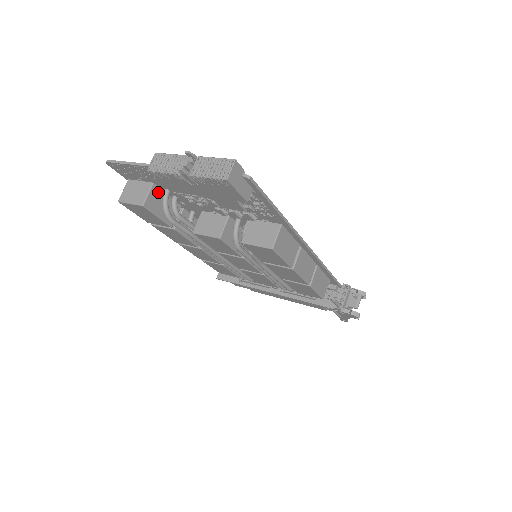
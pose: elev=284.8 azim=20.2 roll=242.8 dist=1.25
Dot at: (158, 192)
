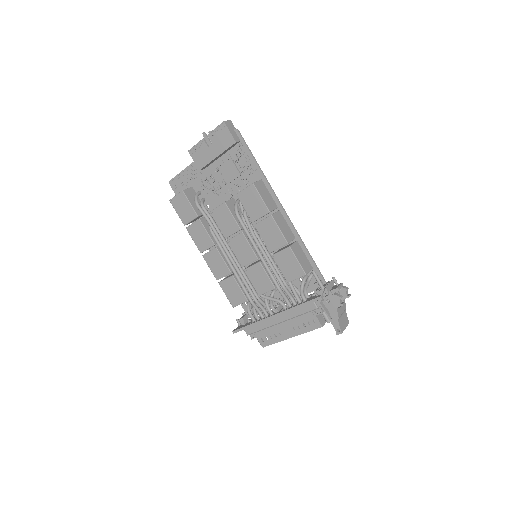
Dot at: (194, 193)
